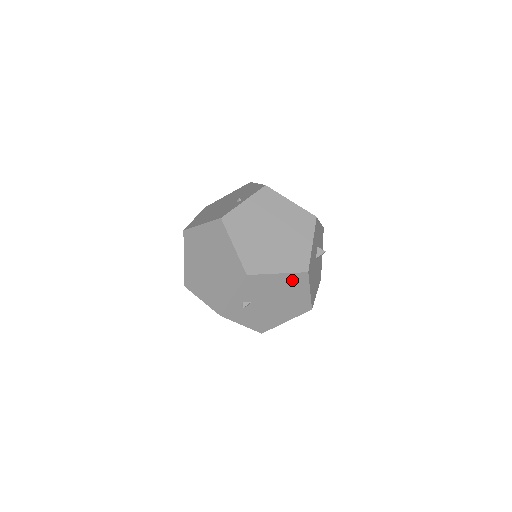
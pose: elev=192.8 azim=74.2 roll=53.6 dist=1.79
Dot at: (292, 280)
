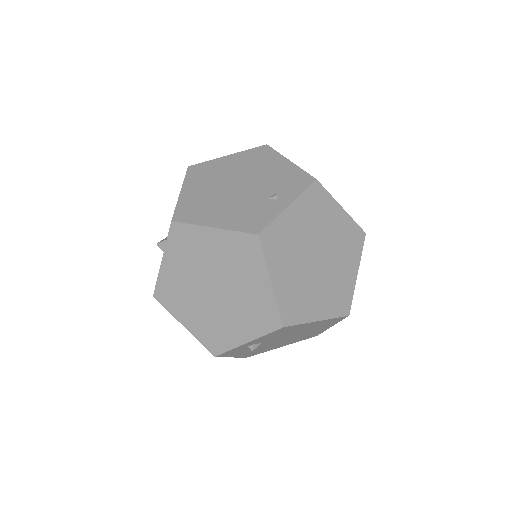
Dot at: (325, 322)
